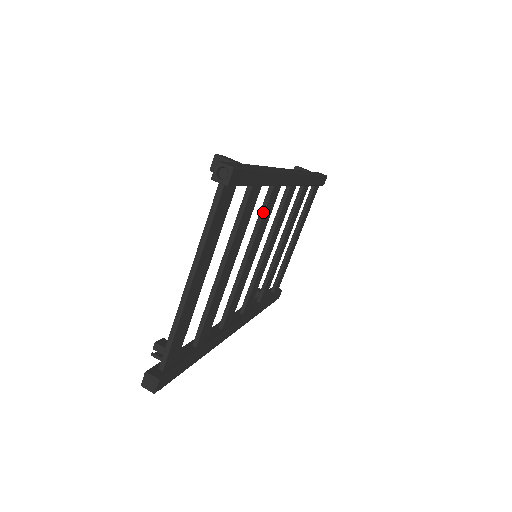
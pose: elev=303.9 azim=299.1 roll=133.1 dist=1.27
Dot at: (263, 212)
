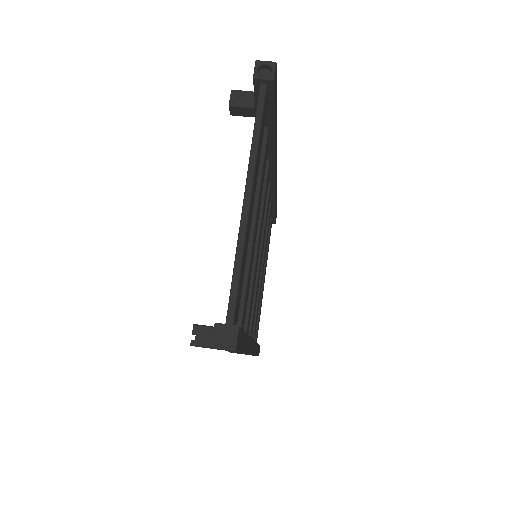
Dot at: (264, 188)
